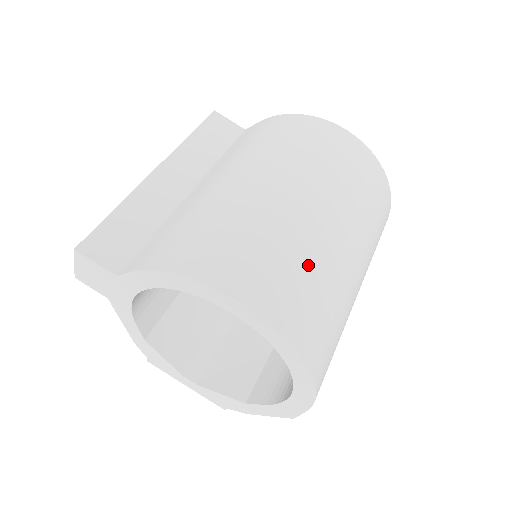
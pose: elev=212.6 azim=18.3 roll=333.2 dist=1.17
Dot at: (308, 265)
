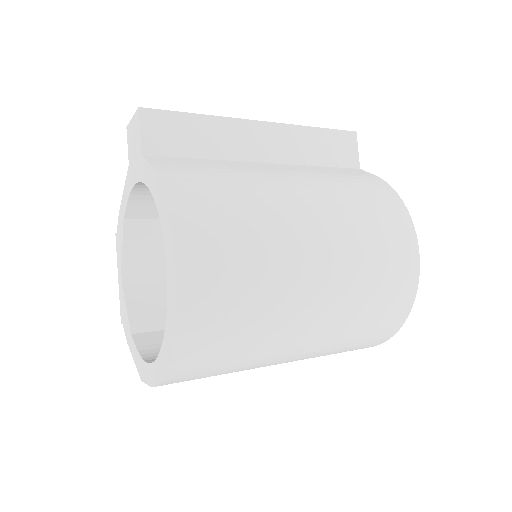
Dot at: (257, 298)
